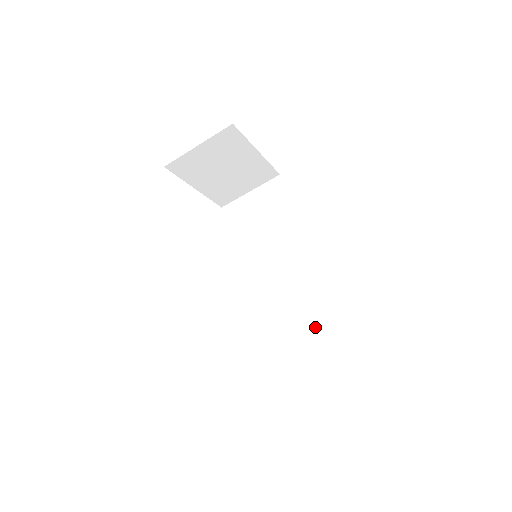
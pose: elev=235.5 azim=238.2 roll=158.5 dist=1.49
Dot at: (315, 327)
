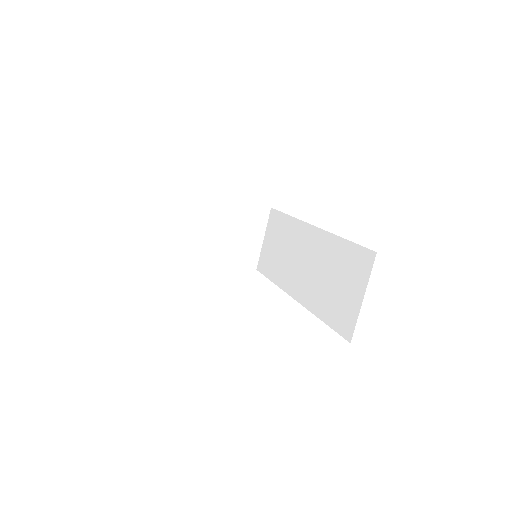
Dot at: (346, 269)
